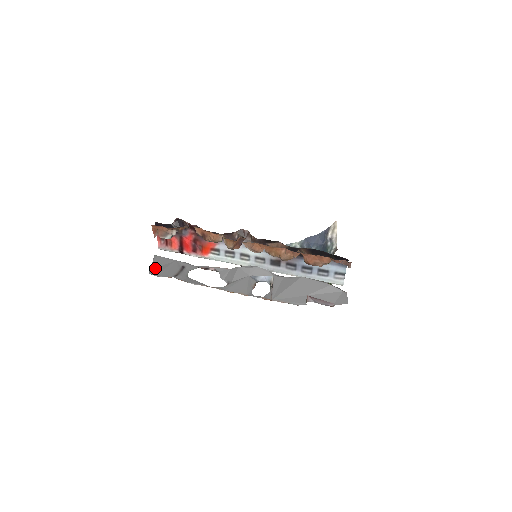
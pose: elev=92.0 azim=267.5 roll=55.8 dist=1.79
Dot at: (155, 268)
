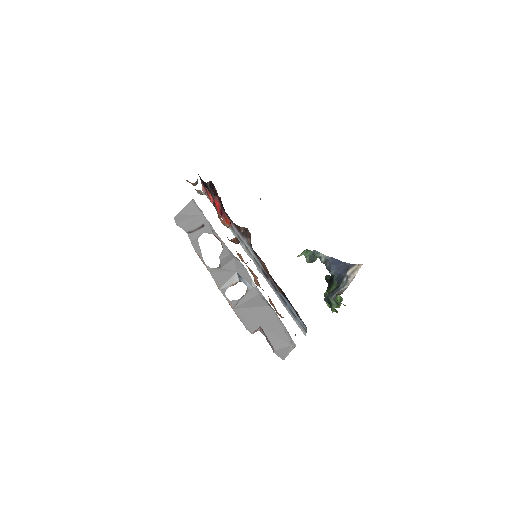
Dot at: (182, 214)
